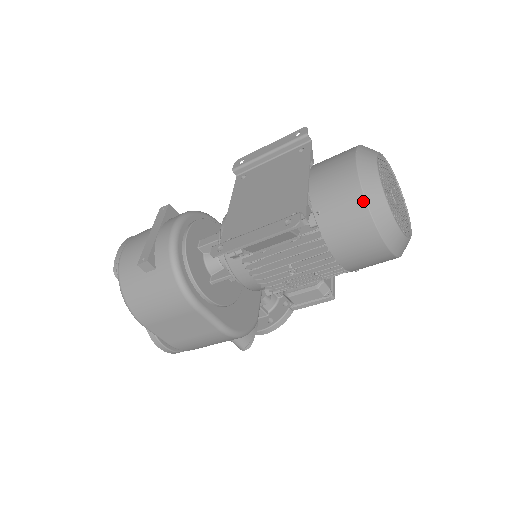
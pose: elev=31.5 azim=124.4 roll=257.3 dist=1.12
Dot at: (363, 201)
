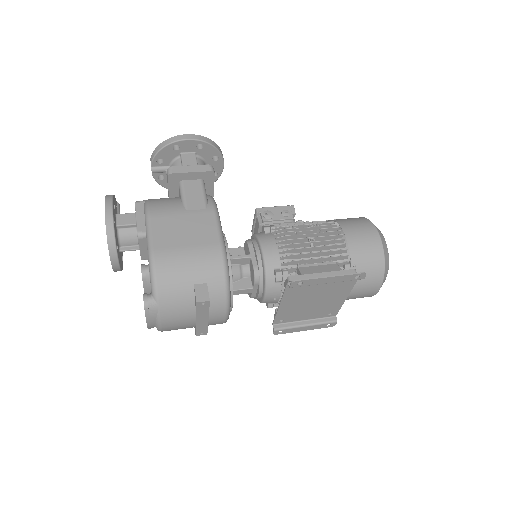
Dot at: occluded
